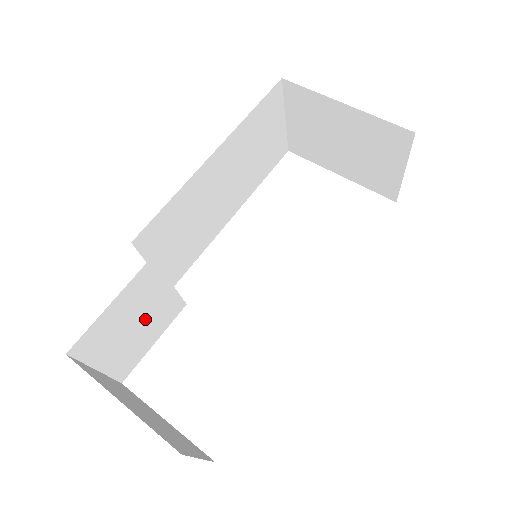
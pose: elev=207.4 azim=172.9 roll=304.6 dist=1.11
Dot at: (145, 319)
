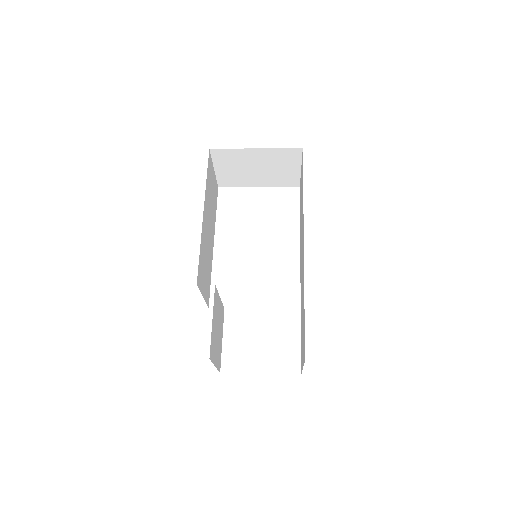
Dot at: (218, 325)
